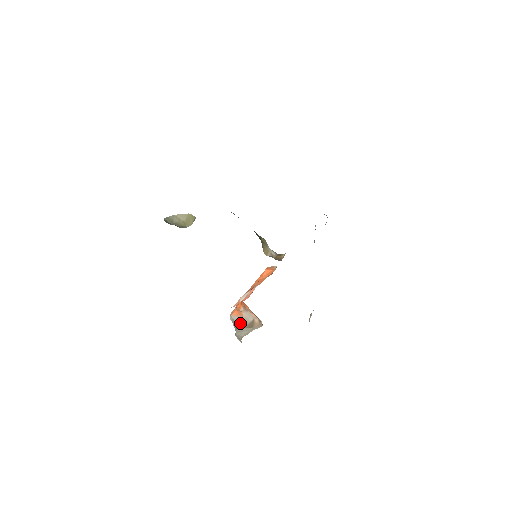
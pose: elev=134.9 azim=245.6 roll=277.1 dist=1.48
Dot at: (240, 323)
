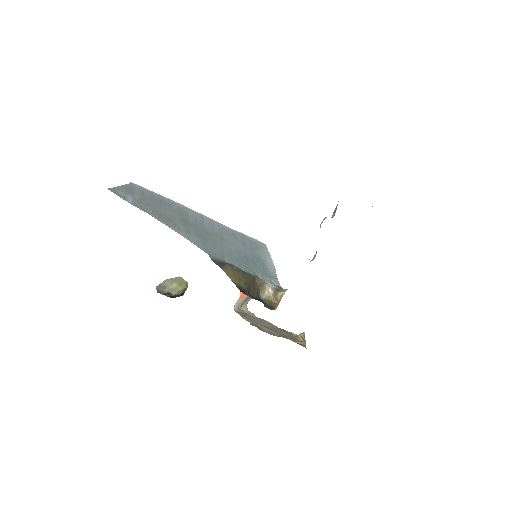
Dot at: (245, 299)
